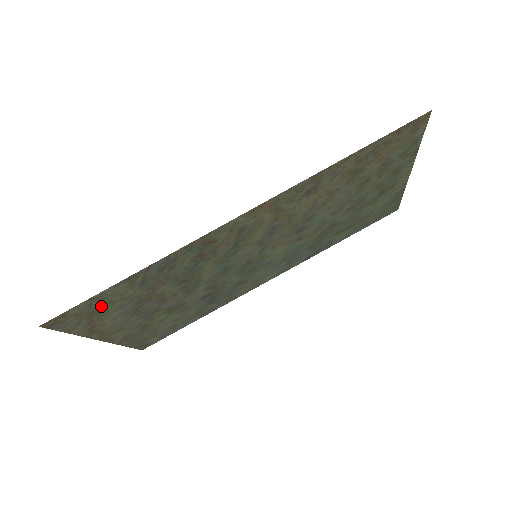
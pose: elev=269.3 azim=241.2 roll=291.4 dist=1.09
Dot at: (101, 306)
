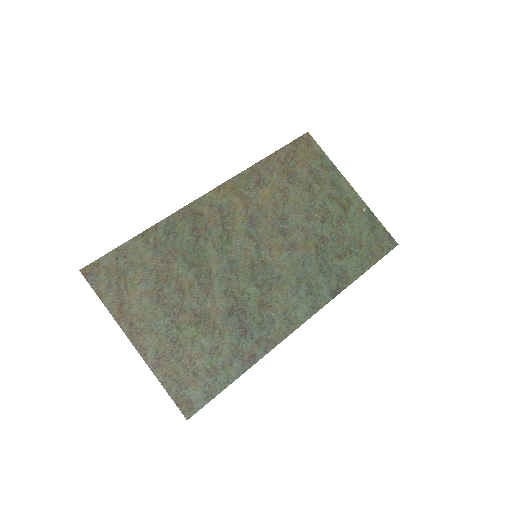
Dot at: (126, 267)
